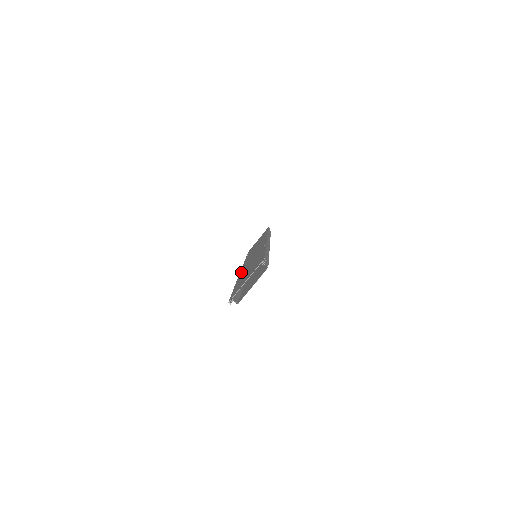
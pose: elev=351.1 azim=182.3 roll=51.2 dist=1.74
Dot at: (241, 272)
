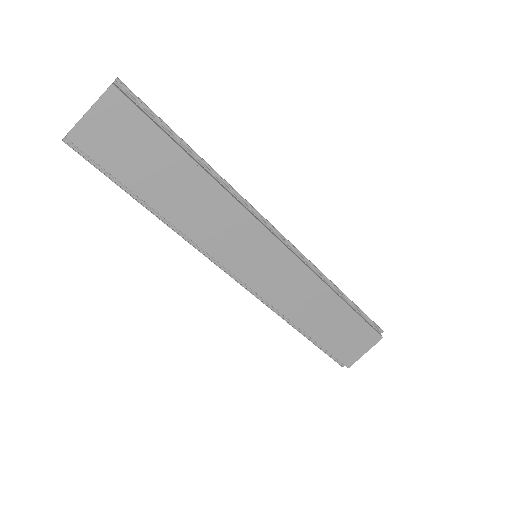
Dot at: occluded
